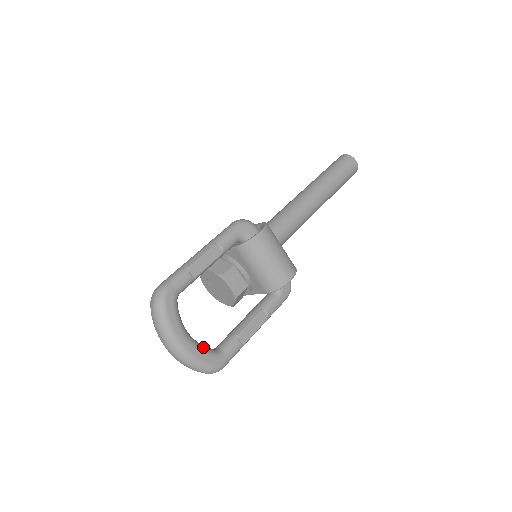
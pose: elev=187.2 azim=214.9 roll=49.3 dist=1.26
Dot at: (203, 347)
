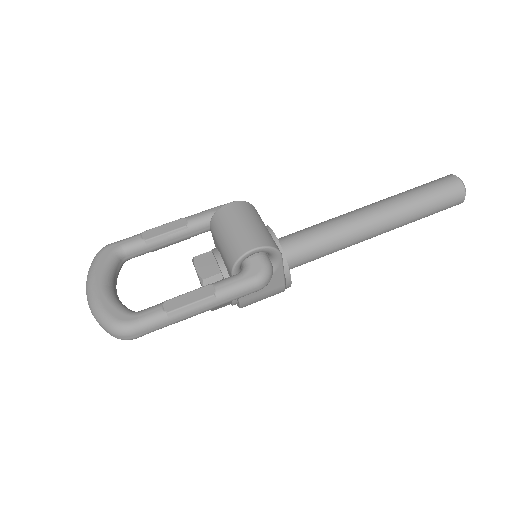
Dot at: (118, 301)
